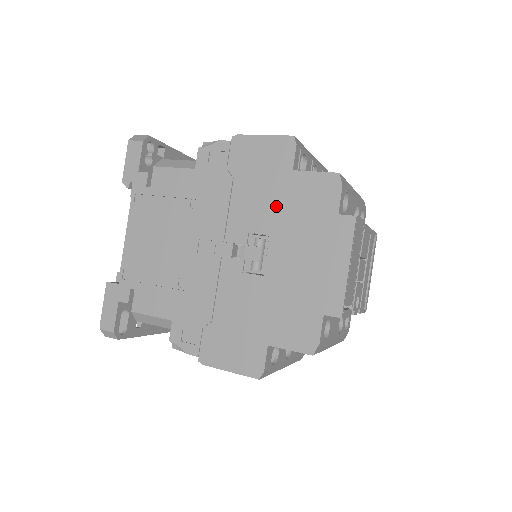
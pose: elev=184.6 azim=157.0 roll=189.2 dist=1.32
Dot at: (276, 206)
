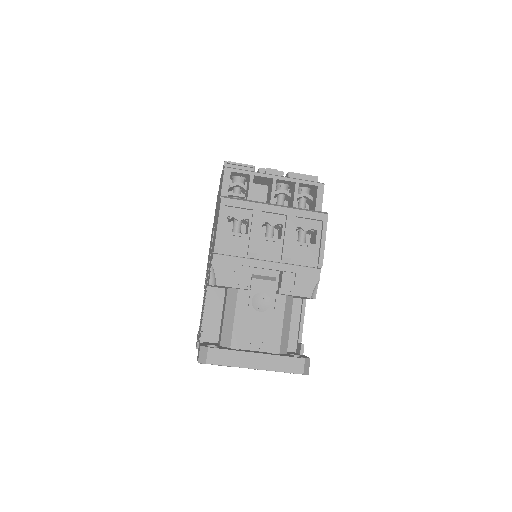
Dot at: (213, 227)
